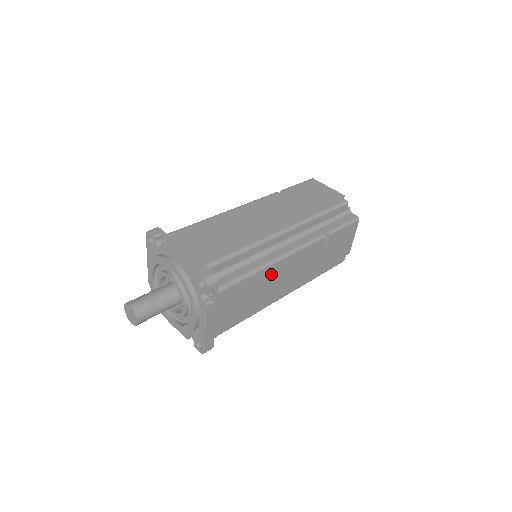
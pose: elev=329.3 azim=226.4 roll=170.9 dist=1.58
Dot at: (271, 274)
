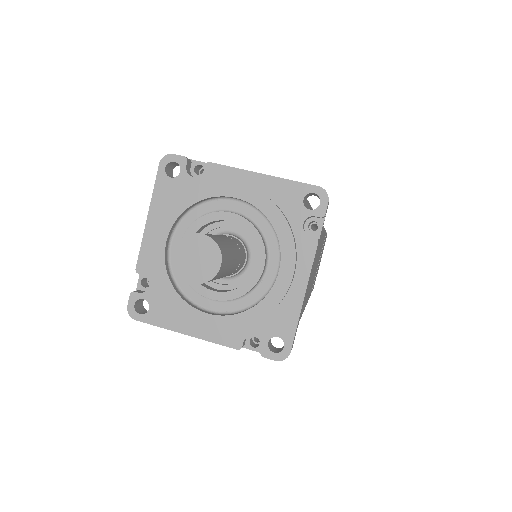
Dot at: (320, 247)
